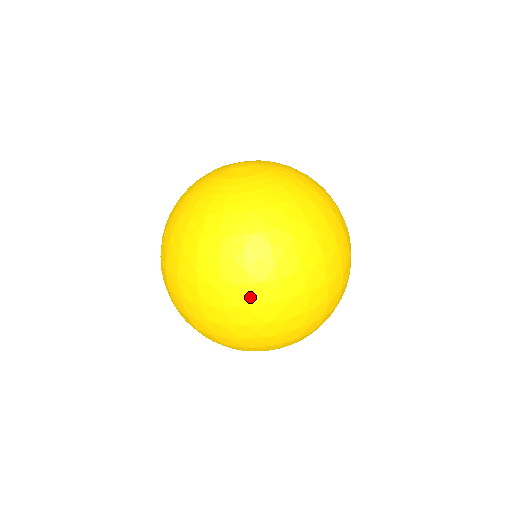
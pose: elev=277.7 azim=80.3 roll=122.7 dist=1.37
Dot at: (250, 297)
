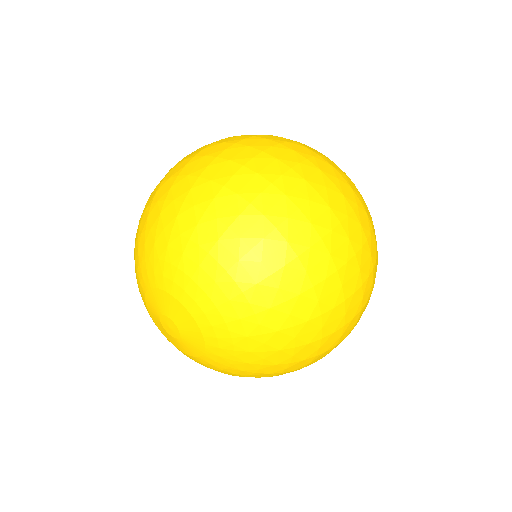
Dot at: (269, 147)
